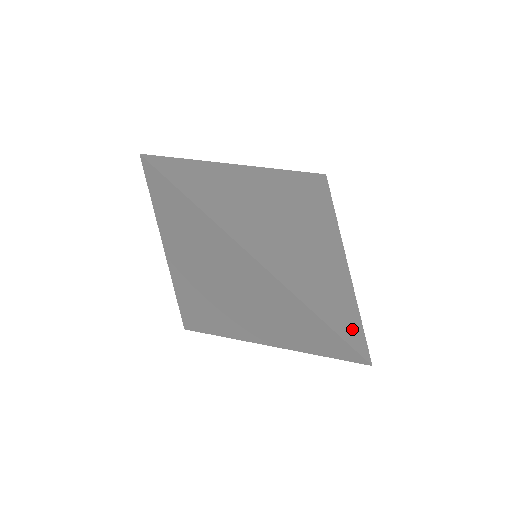
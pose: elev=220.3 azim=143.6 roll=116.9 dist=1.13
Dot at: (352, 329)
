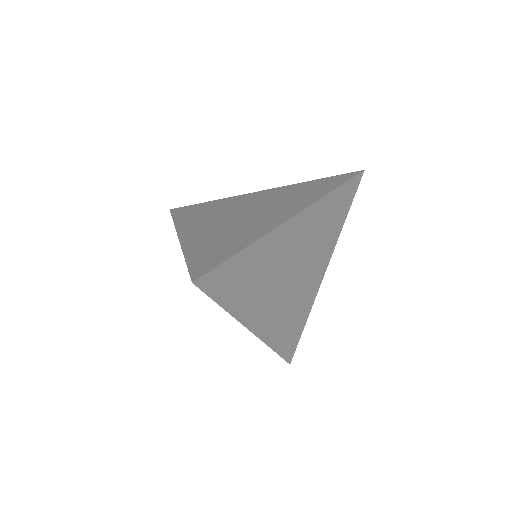
Dot at: (292, 345)
